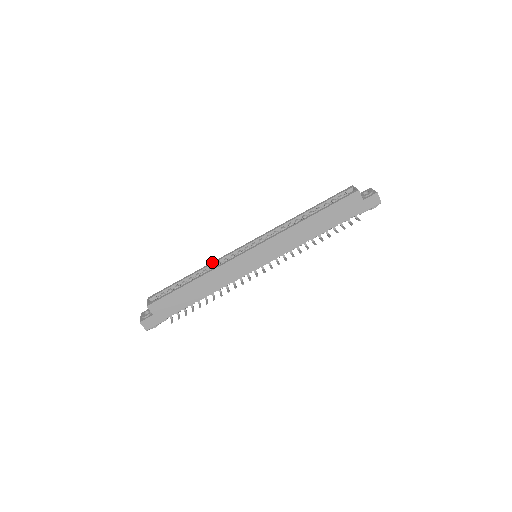
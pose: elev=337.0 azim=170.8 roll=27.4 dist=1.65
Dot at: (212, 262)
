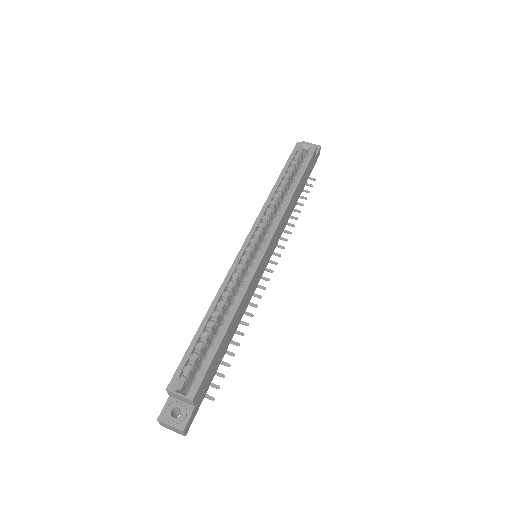
Dot at: (221, 288)
